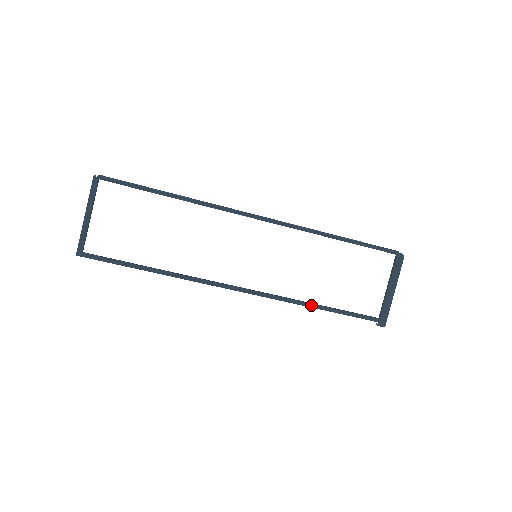
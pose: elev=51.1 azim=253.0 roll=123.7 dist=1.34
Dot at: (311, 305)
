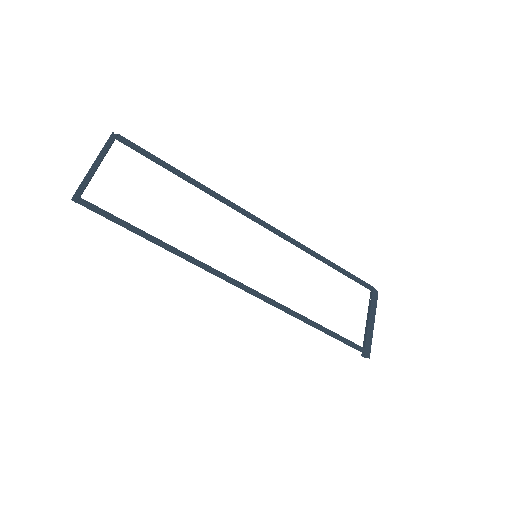
Dot at: (305, 318)
